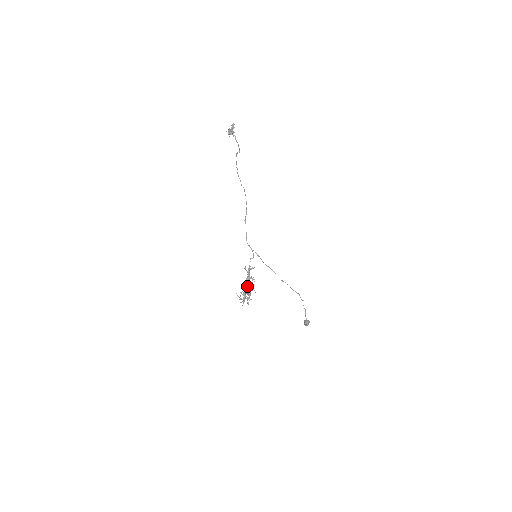
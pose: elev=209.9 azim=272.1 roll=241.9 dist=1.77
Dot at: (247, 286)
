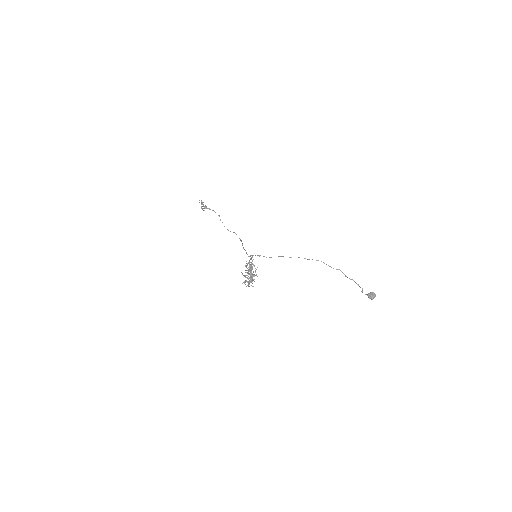
Dot at: occluded
